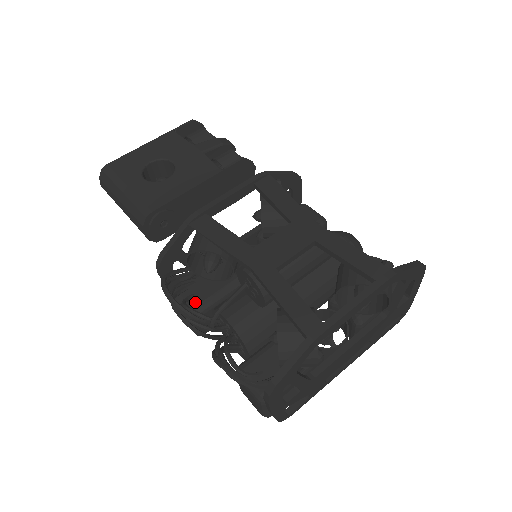
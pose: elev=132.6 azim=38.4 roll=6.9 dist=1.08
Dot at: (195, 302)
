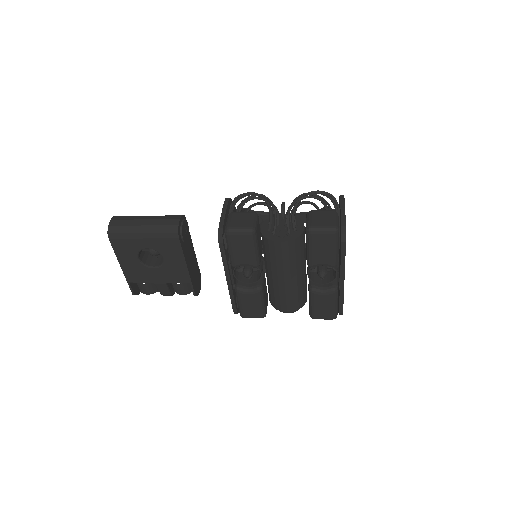
Dot at: occluded
